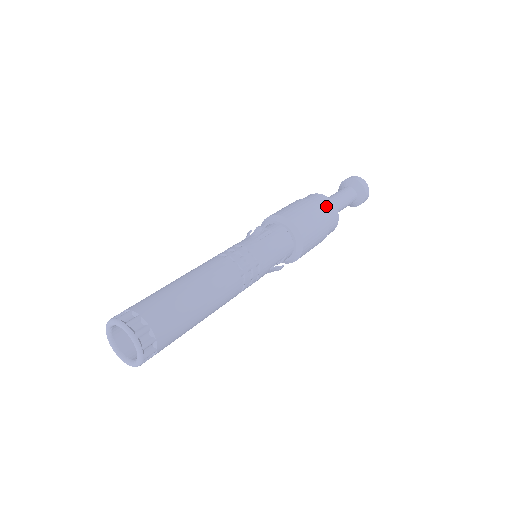
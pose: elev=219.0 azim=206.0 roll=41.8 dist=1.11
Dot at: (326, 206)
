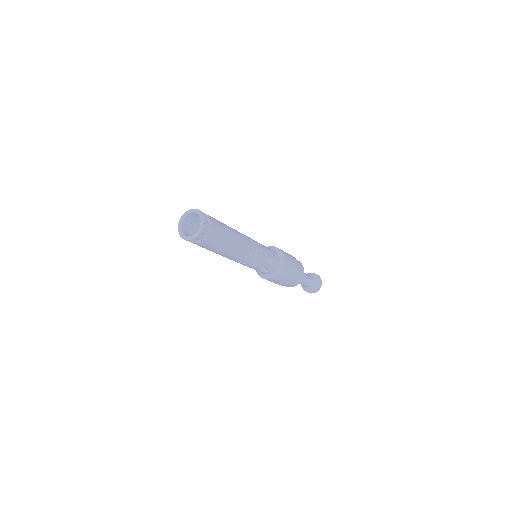
Dot at: occluded
